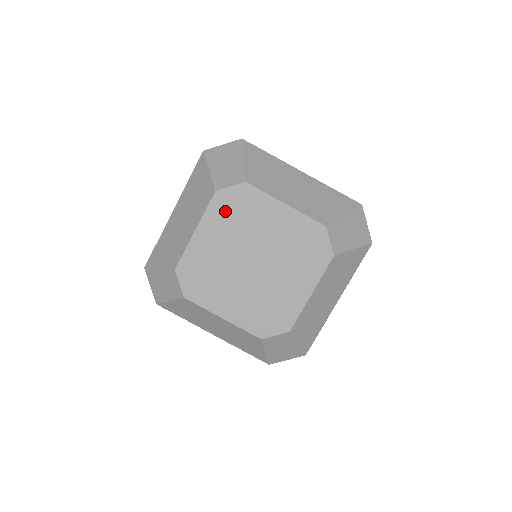
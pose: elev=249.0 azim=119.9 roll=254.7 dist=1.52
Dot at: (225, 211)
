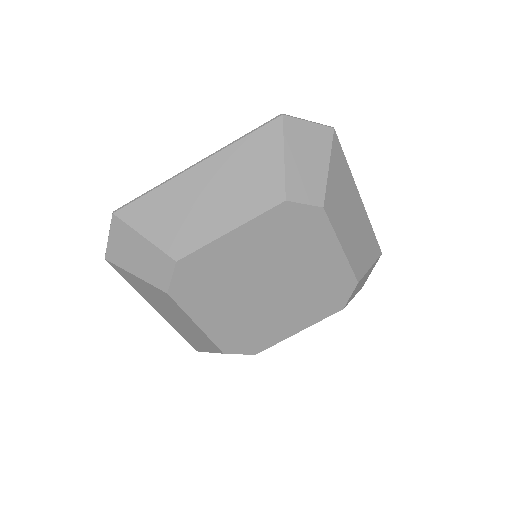
Dot at: (279, 227)
